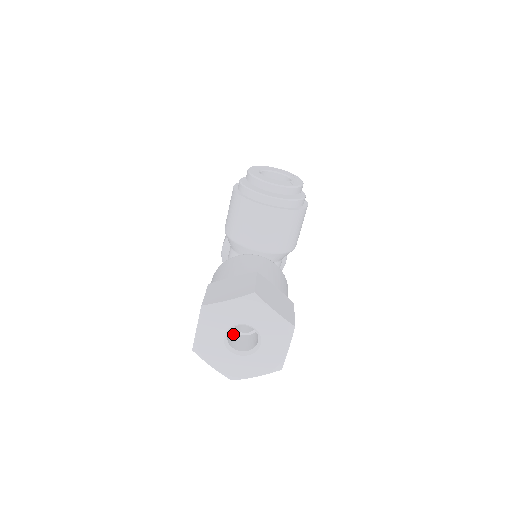
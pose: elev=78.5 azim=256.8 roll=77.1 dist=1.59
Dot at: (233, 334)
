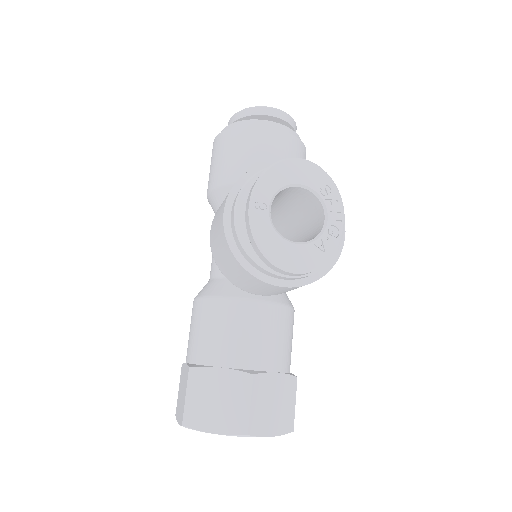
Dot at: occluded
